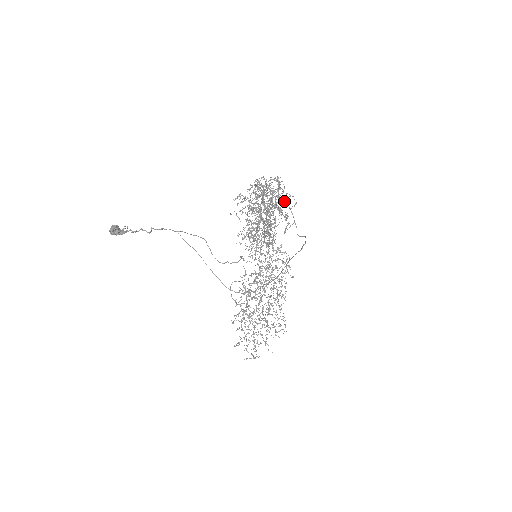
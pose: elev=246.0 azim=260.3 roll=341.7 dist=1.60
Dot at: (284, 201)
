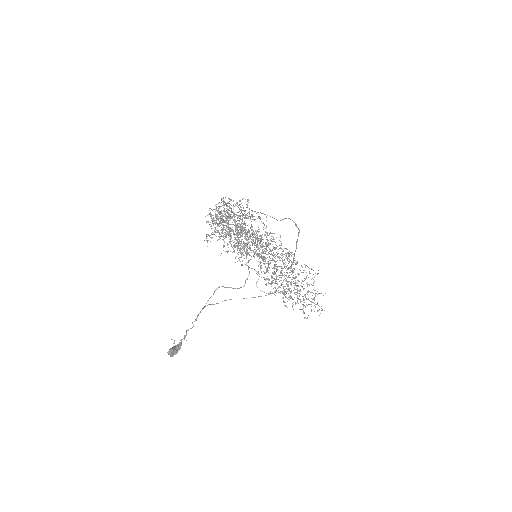
Dot at: (245, 210)
